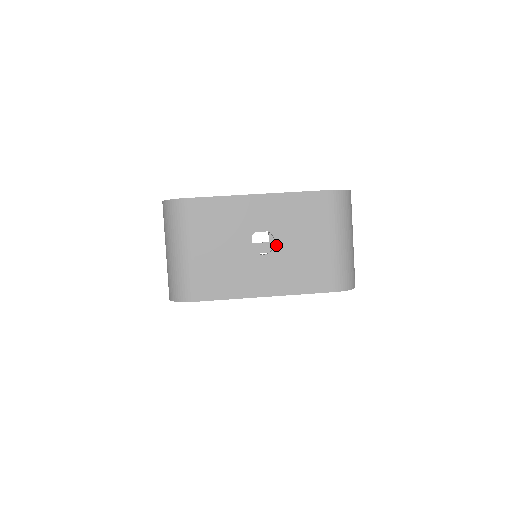
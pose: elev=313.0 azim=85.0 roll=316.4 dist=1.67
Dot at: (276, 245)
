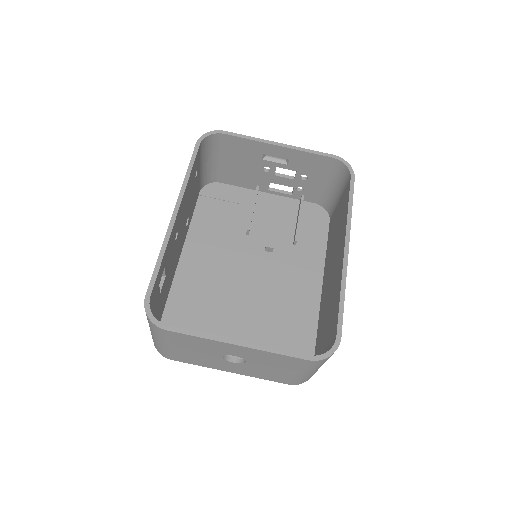
Dot at: (246, 363)
